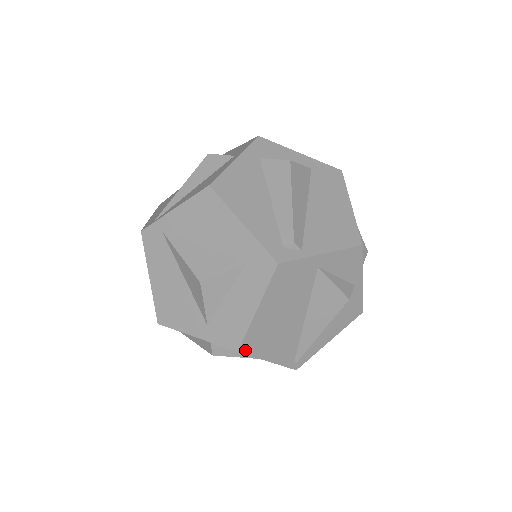
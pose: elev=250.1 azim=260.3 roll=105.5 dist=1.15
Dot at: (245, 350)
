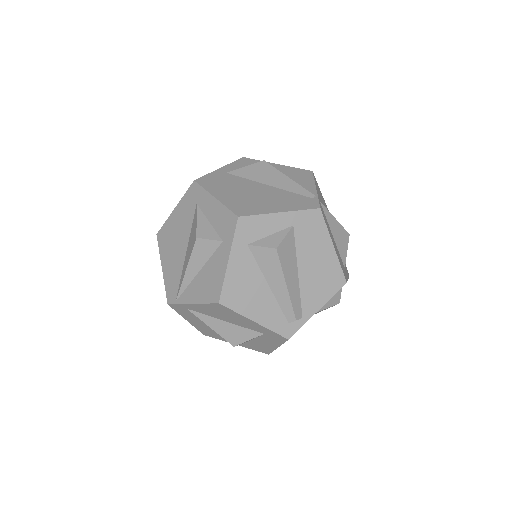
Dot at: occluded
